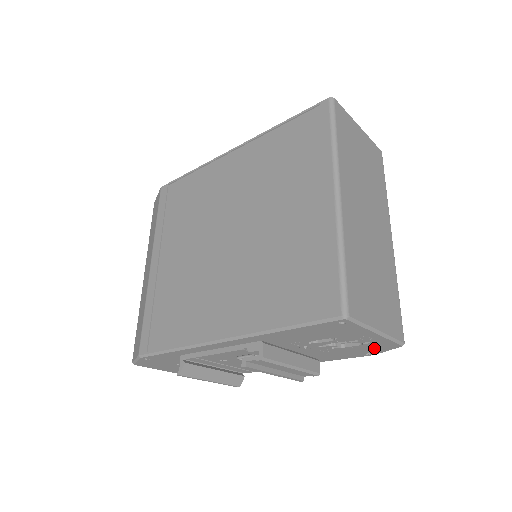
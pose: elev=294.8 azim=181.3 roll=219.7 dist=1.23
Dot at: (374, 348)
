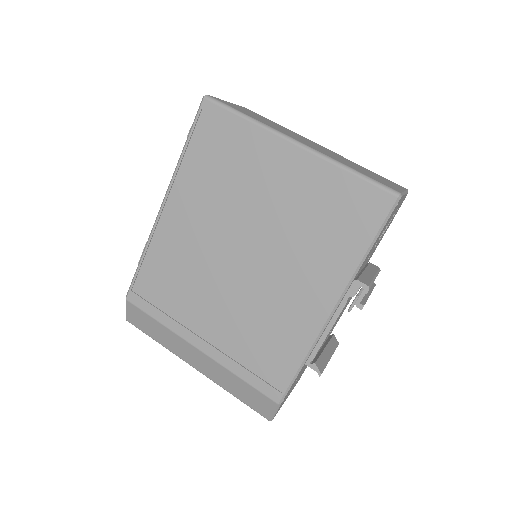
Dot at: (396, 212)
